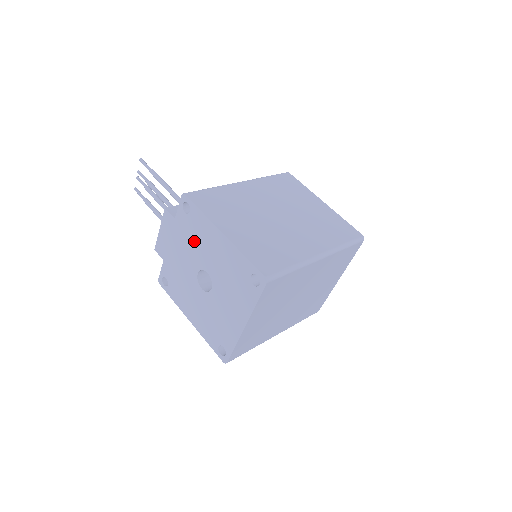
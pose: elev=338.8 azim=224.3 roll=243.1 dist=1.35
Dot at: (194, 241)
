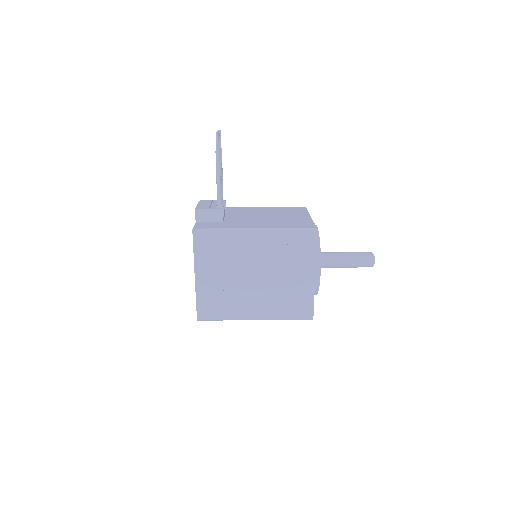
Dot at: occluded
